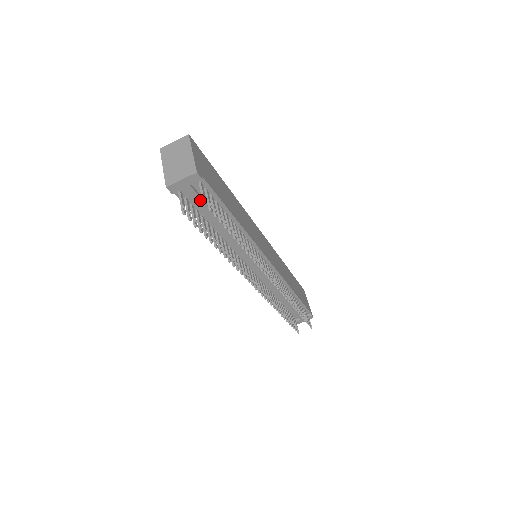
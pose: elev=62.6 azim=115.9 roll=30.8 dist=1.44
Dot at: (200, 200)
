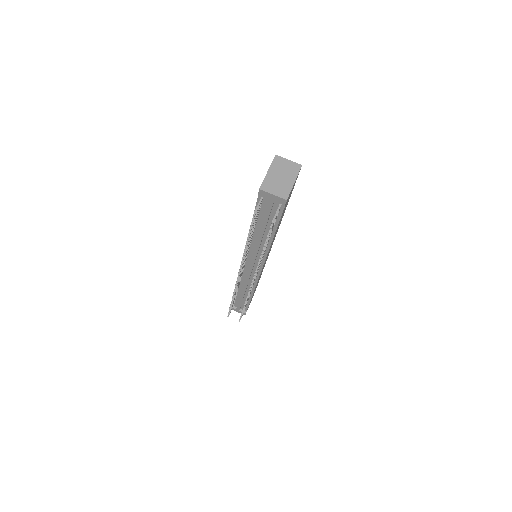
Dot at: (269, 211)
